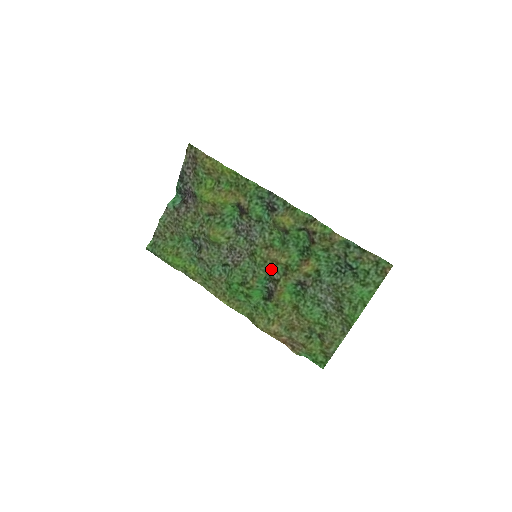
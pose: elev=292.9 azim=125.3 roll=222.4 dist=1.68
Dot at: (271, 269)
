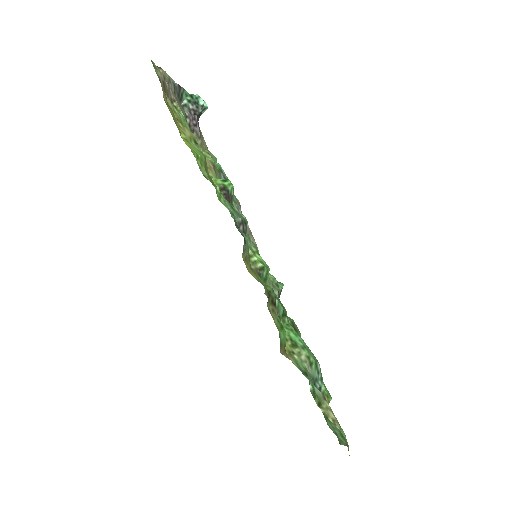
Dot at: (269, 283)
